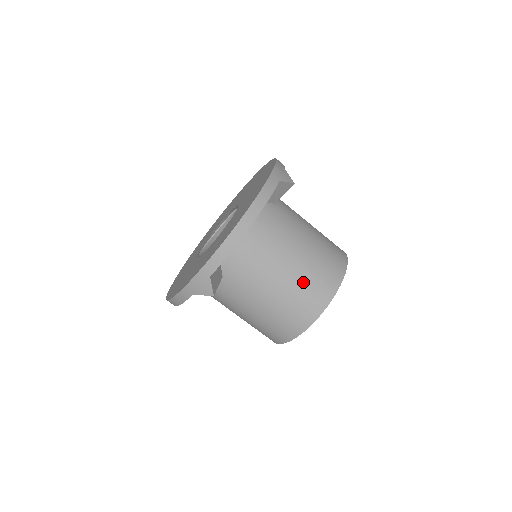
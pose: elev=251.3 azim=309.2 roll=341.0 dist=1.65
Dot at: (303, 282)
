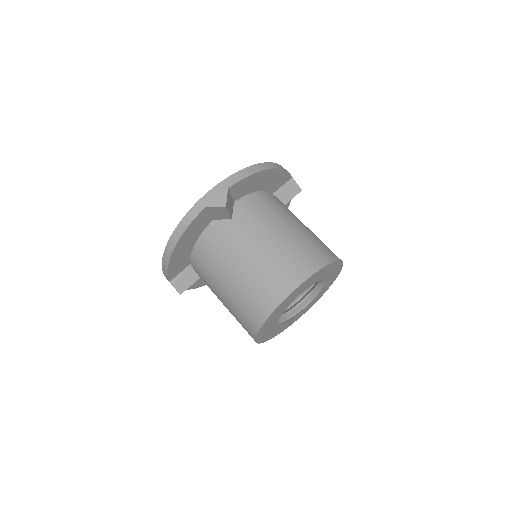
Dot at: (305, 240)
